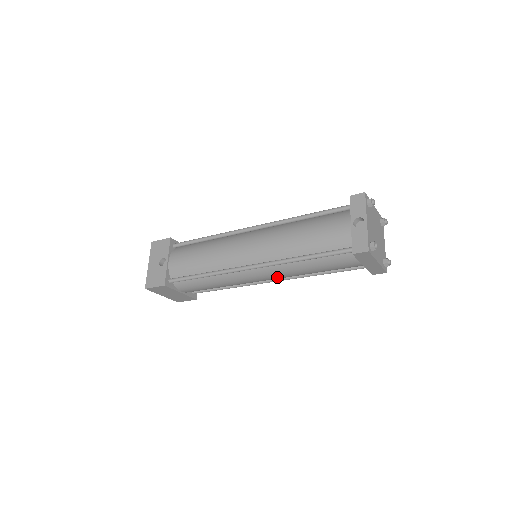
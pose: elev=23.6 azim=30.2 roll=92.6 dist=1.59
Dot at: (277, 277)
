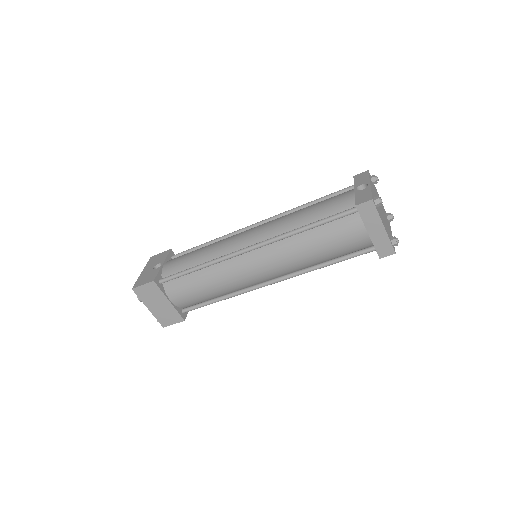
Dot at: (276, 265)
